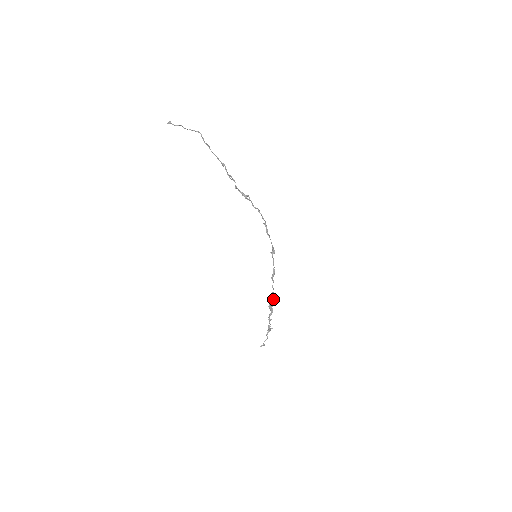
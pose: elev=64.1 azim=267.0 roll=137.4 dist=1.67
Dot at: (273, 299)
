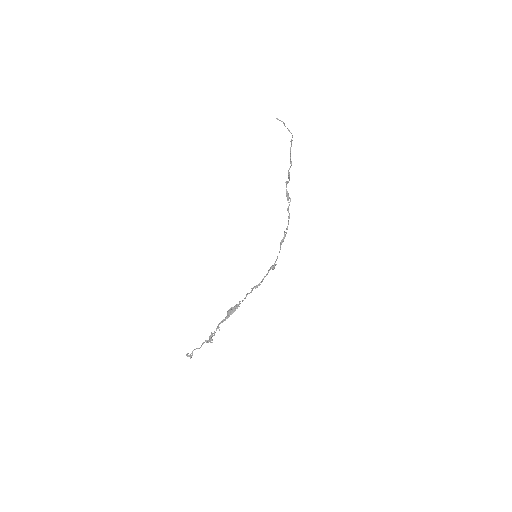
Dot at: occluded
